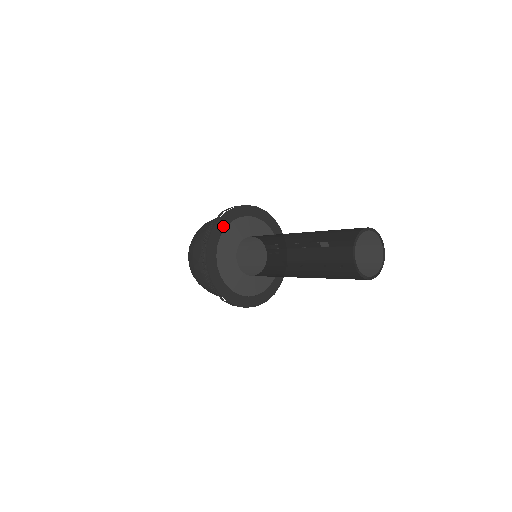
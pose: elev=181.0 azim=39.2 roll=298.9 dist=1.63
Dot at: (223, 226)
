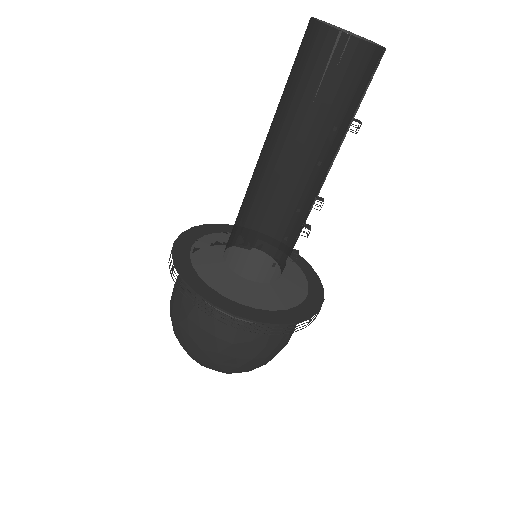
Dot at: occluded
